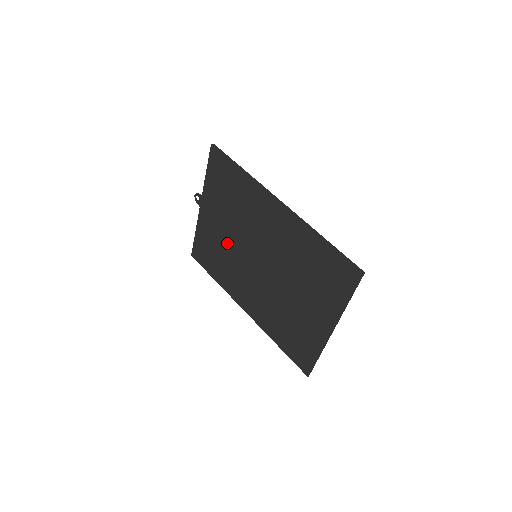
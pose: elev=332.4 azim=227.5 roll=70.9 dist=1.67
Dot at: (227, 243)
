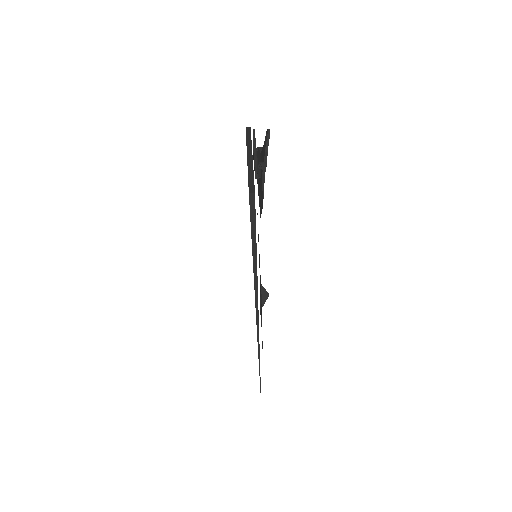
Dot at: occluded
